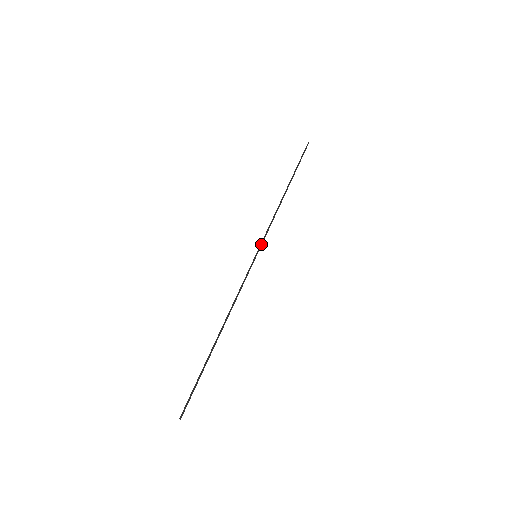
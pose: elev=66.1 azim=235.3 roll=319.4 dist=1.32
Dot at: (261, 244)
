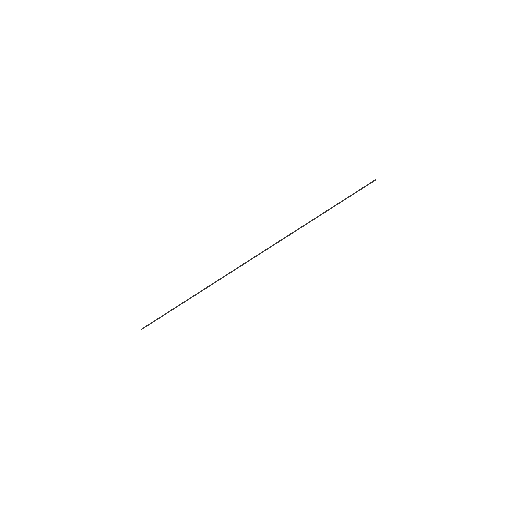
Dot at: occluded
